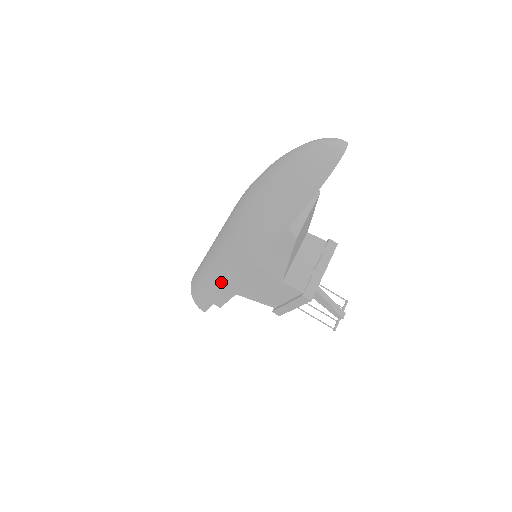
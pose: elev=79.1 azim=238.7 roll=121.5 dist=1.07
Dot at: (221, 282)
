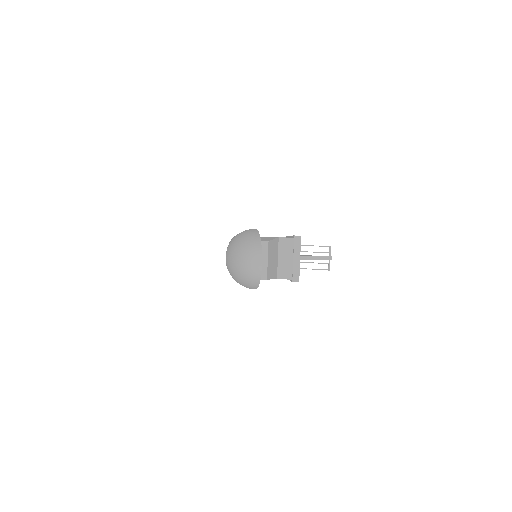
Dot at: occluded
